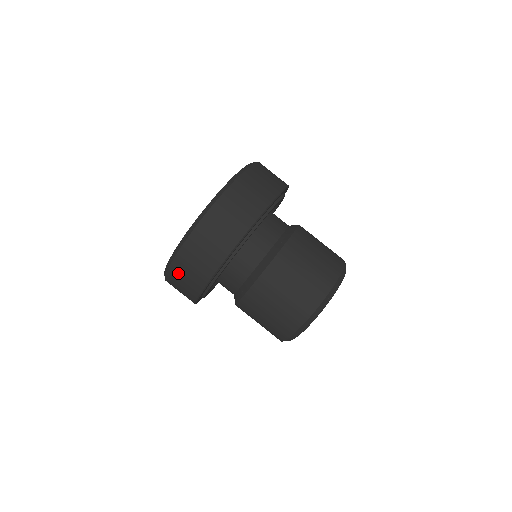
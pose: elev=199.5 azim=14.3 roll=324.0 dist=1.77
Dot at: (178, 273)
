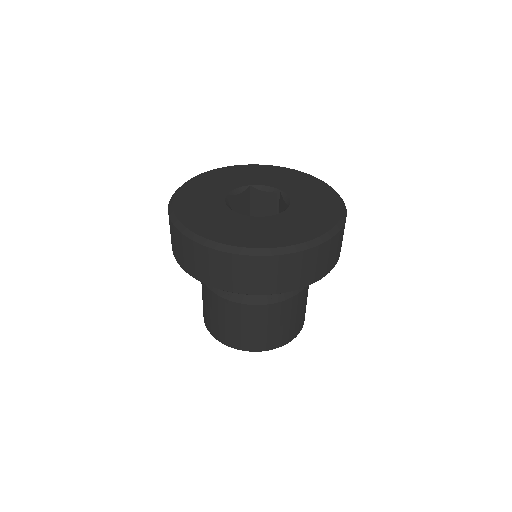
Dot at: occluded
